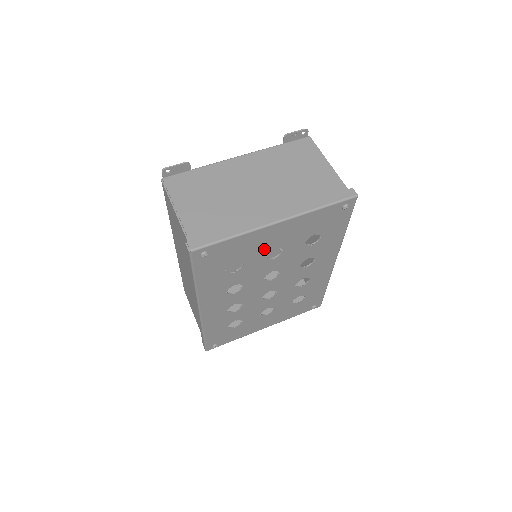
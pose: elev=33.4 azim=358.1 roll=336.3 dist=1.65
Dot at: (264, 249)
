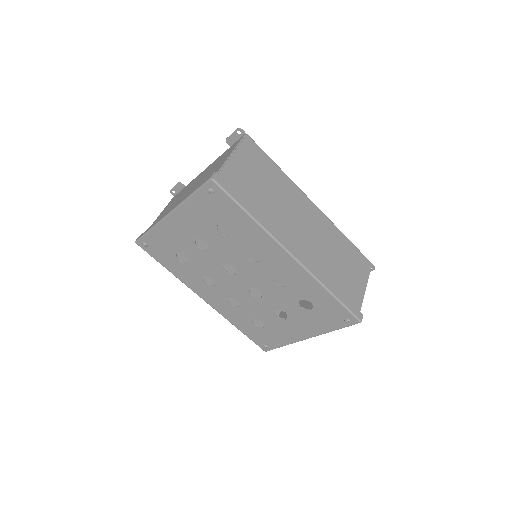
Dot at: (187, 240)
